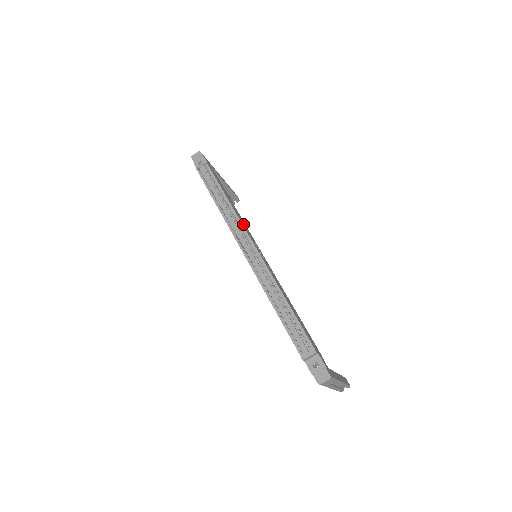
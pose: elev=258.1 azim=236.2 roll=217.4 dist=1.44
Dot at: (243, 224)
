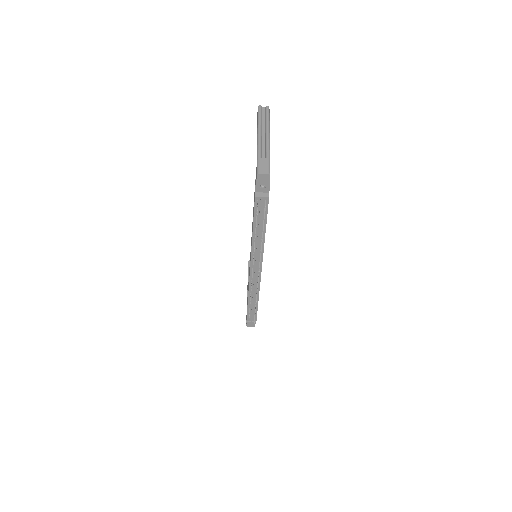
Dot at: occluded
